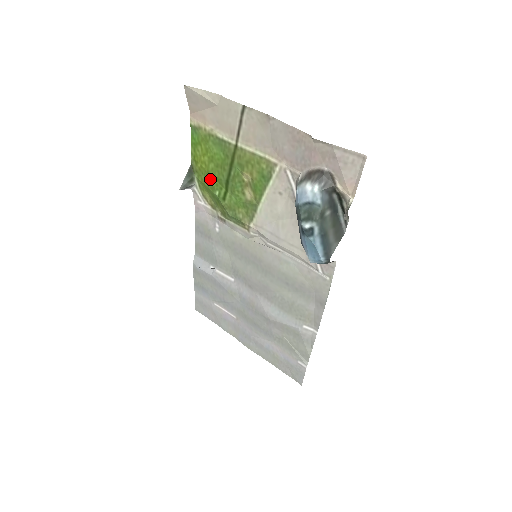
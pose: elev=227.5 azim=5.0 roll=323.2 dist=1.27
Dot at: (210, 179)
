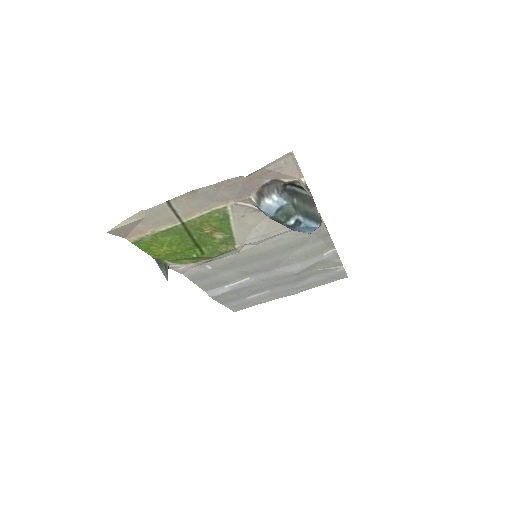
Dot at: (180, 254)
